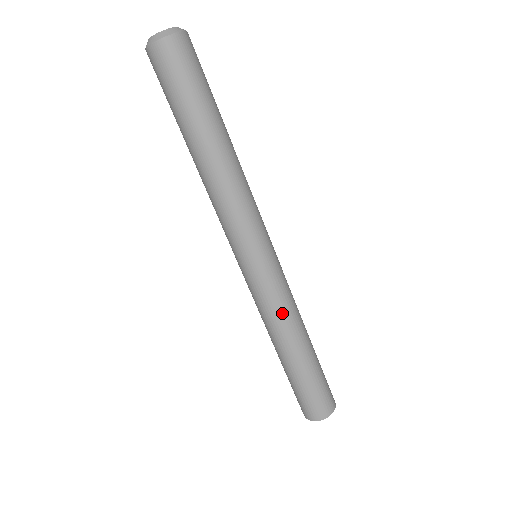
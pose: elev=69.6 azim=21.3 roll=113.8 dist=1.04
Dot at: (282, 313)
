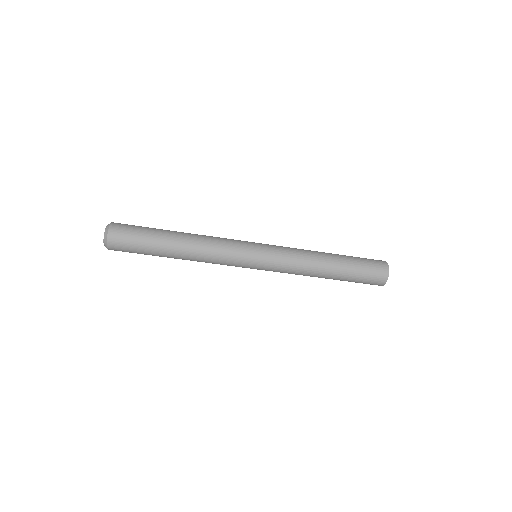
Dot at: (298, 265)
